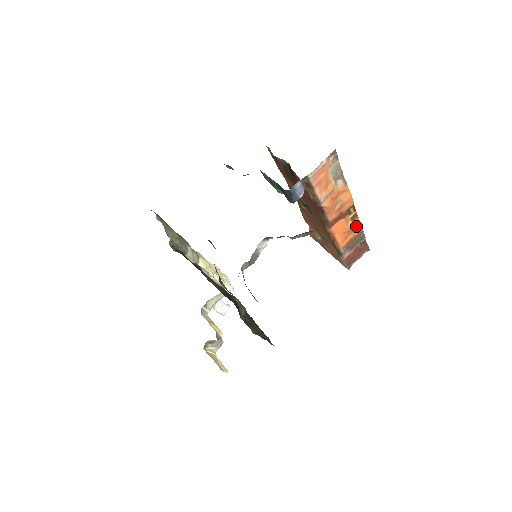
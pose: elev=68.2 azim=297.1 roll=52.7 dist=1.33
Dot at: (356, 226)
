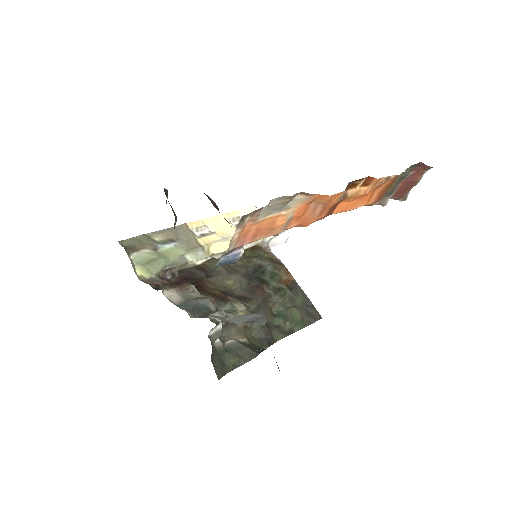
Dot at: (379, 182)
